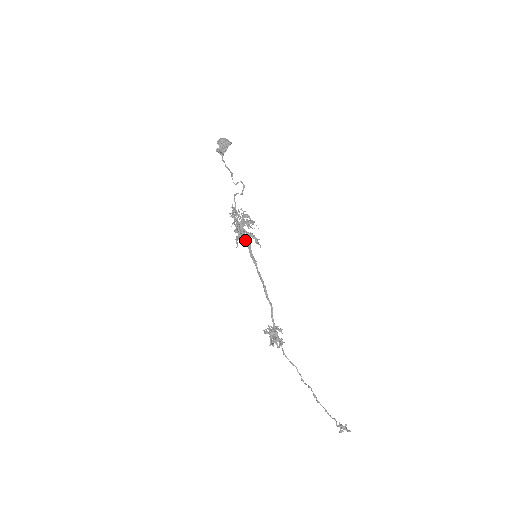
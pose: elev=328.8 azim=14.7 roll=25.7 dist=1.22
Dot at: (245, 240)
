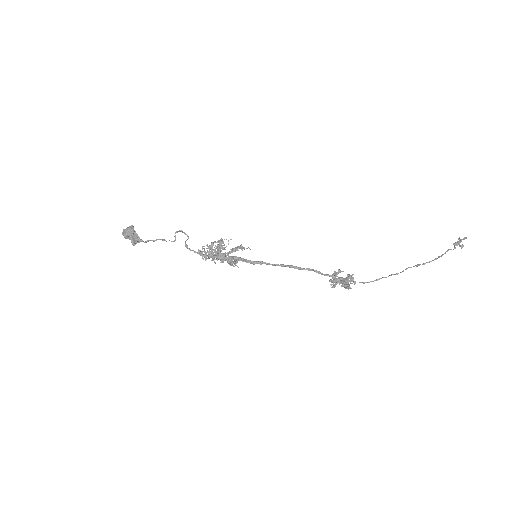
Dot at: (235, 261)
